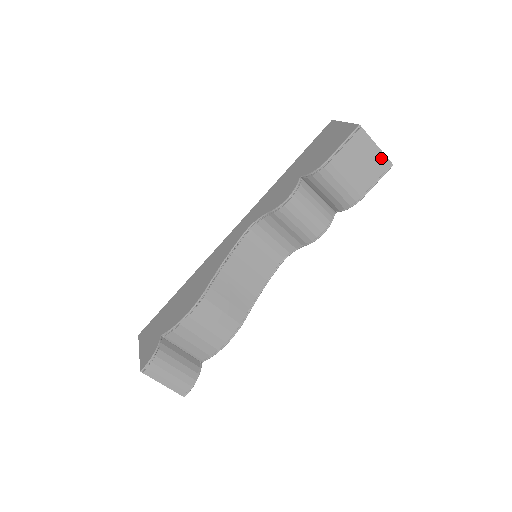
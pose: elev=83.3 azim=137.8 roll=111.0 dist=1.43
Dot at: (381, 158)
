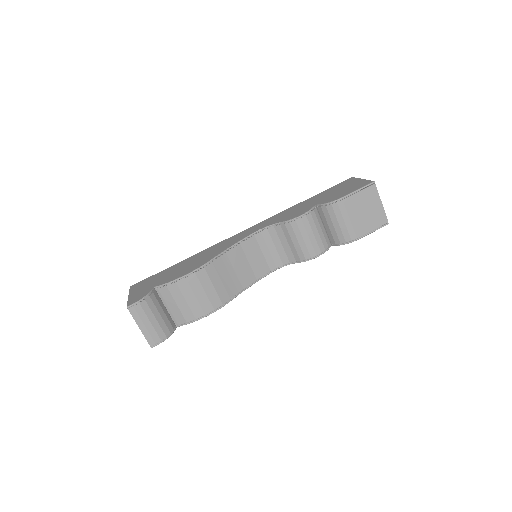
Dot at: (382, 214)
